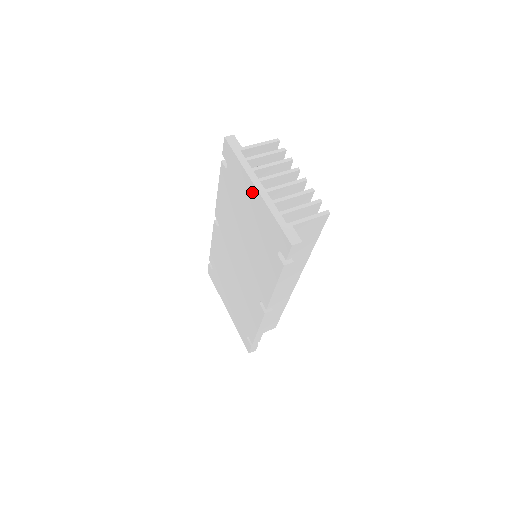
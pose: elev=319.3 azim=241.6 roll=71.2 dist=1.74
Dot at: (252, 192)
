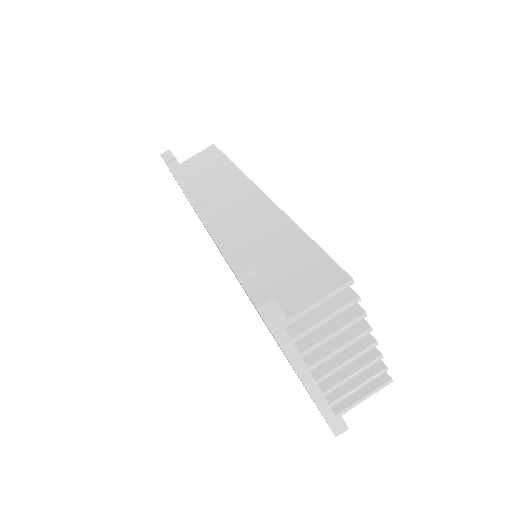
Dot at: occluded
